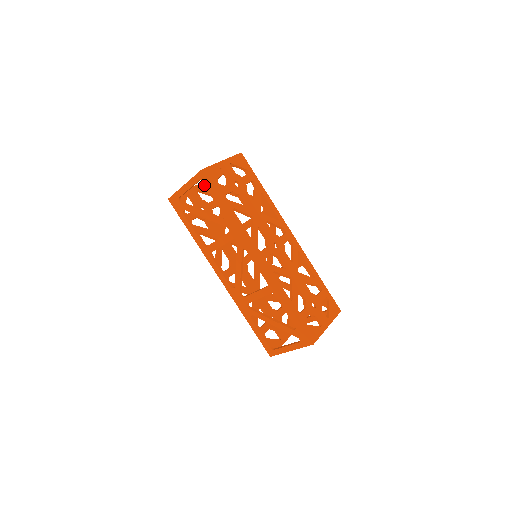
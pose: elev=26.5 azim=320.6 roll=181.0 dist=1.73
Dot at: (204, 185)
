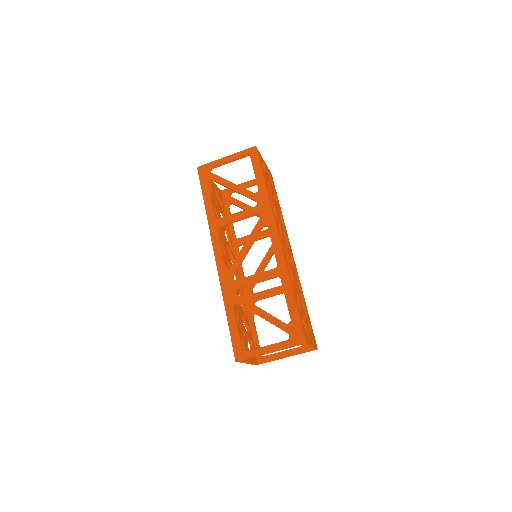
Dot at: (219, 190)
